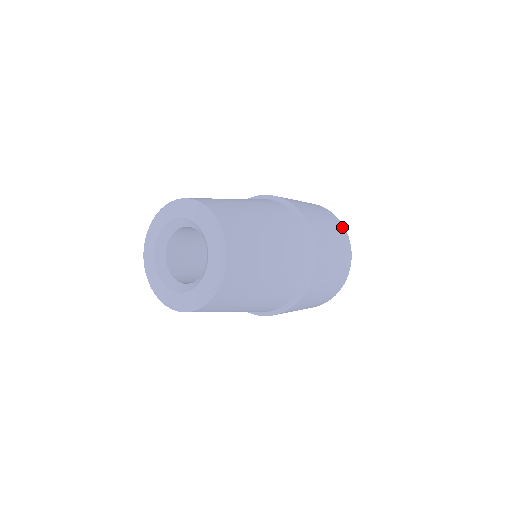
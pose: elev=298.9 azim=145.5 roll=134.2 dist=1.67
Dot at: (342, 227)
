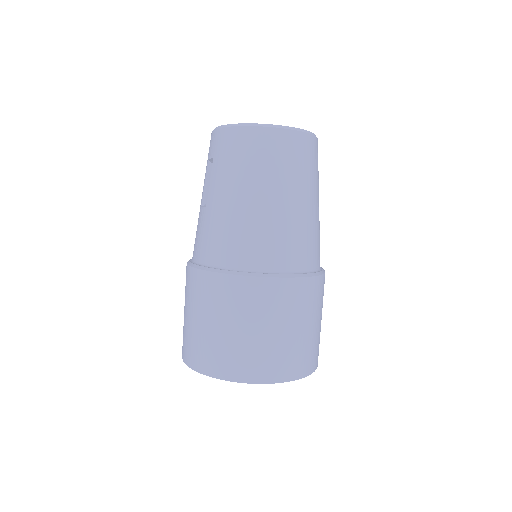
Dot at: occluded
